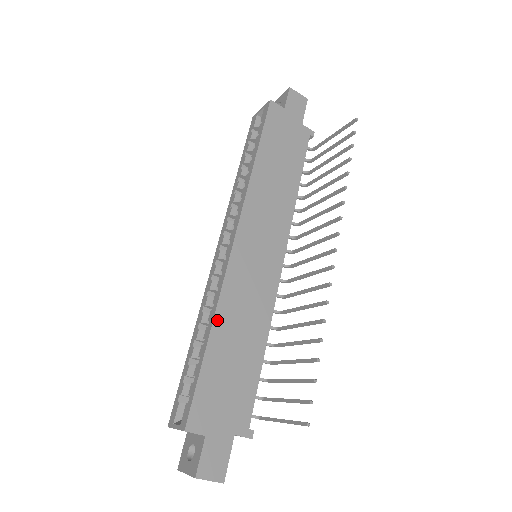
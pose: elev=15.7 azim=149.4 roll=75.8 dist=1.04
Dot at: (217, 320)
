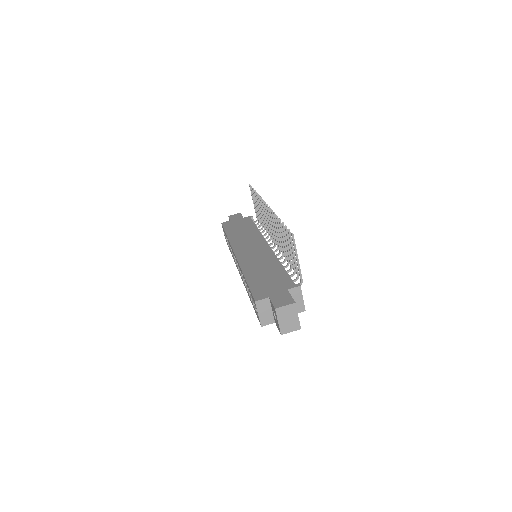
Dot at: (245, 272)
